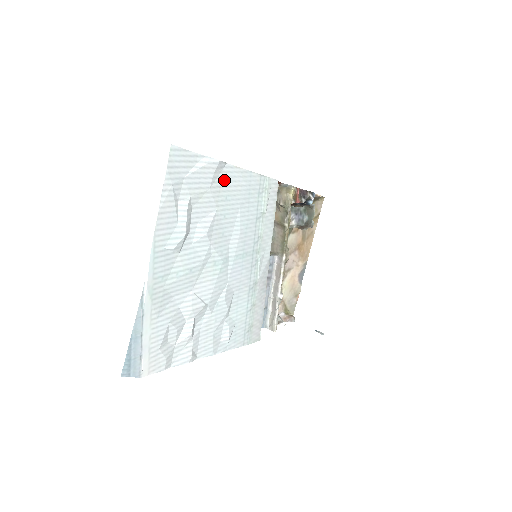
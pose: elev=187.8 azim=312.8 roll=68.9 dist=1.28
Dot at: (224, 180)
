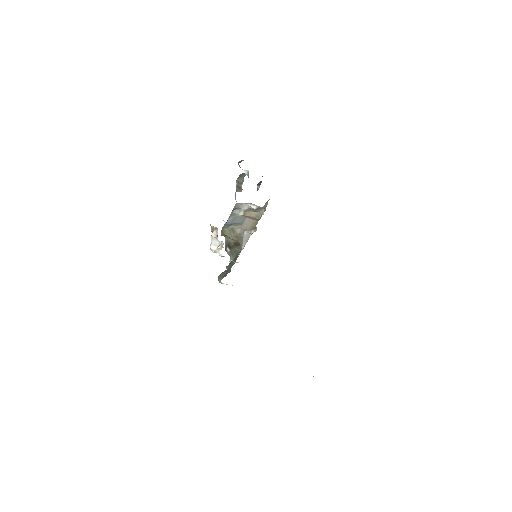
Dot at: occluded
